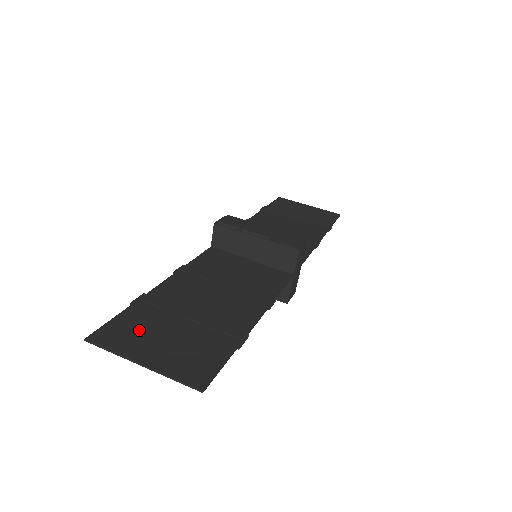
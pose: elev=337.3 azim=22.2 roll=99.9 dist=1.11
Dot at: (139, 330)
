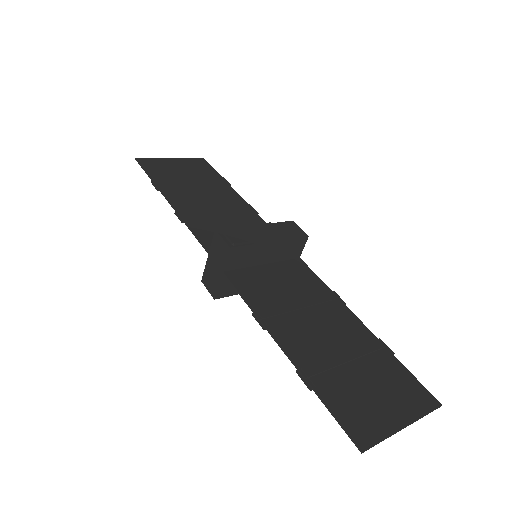
Dot at: (358, 404)
